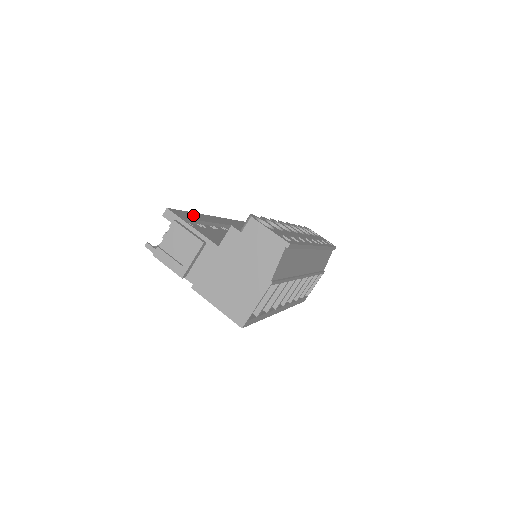
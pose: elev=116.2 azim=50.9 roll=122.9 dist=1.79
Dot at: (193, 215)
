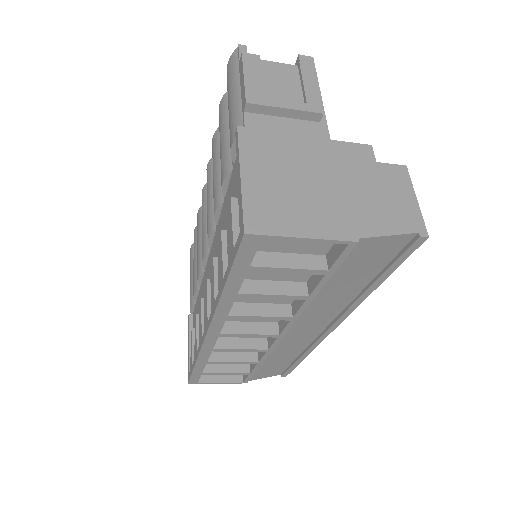
Dot at: occluded
